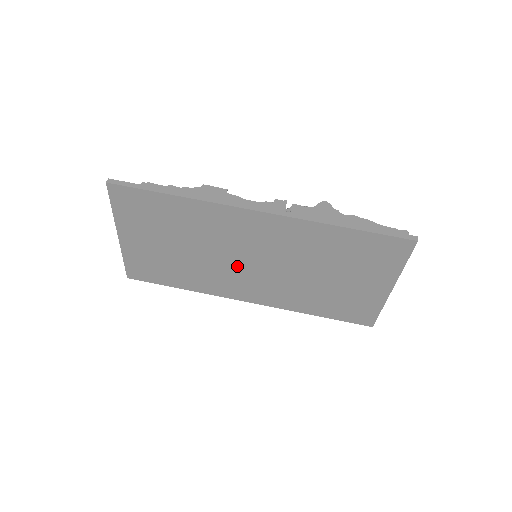
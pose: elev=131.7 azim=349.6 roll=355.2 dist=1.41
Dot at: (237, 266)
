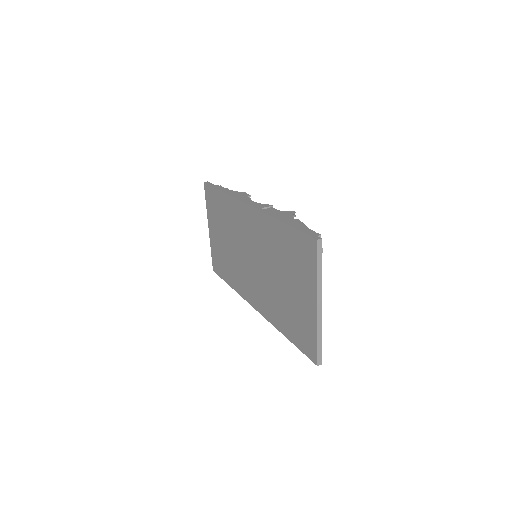
Dot at: (246, 263)
